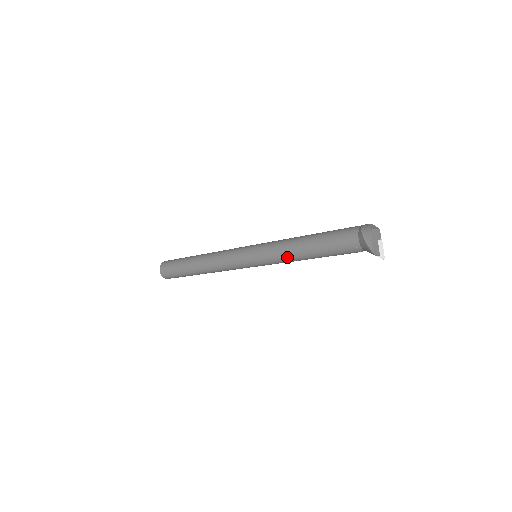
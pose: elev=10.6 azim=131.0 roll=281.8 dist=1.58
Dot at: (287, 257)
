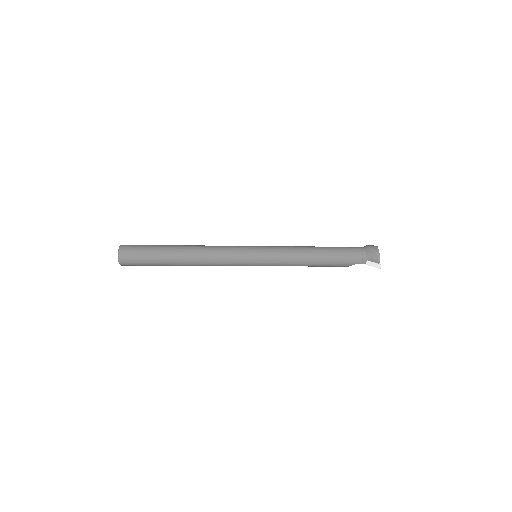
Dot at: (298, 254)
